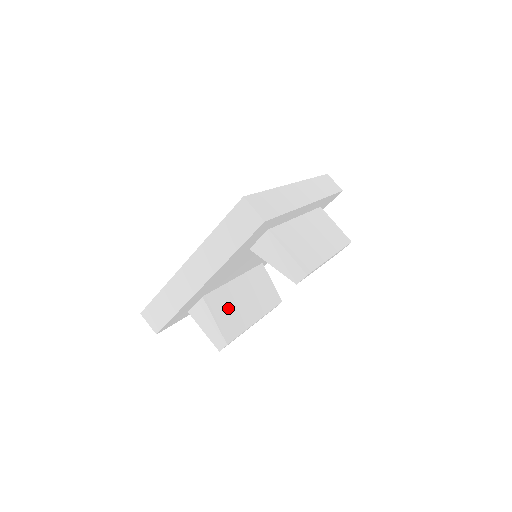
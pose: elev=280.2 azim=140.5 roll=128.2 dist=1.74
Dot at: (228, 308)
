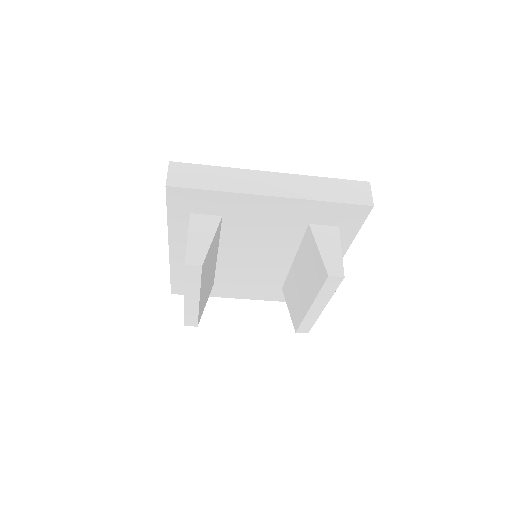
Dot at: (212, 254)
